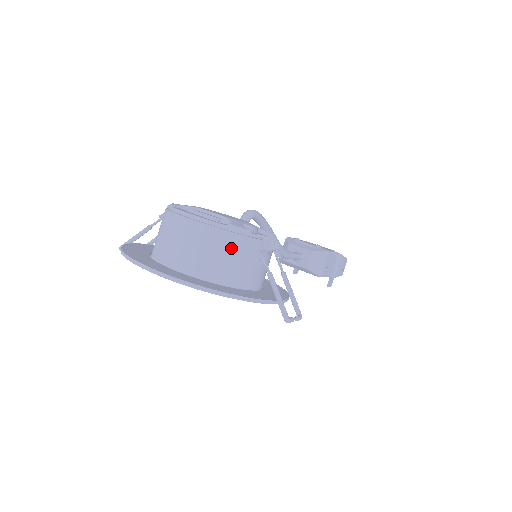
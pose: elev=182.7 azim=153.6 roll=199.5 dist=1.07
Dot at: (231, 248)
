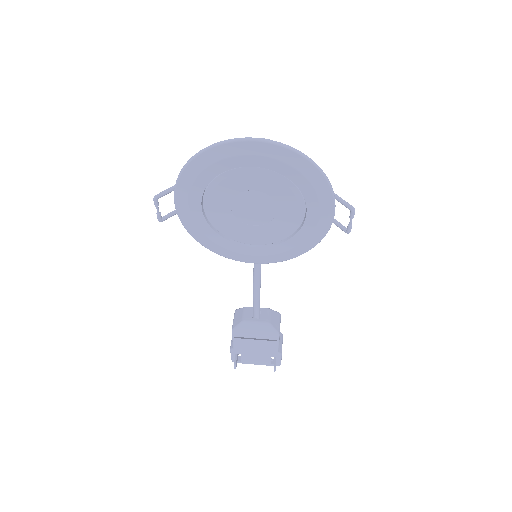
Dot at: occluded
